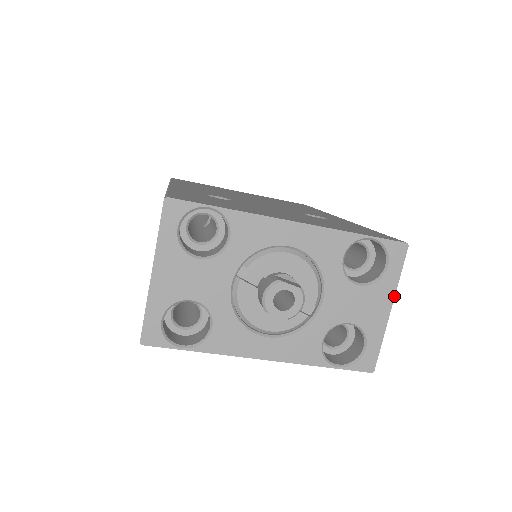
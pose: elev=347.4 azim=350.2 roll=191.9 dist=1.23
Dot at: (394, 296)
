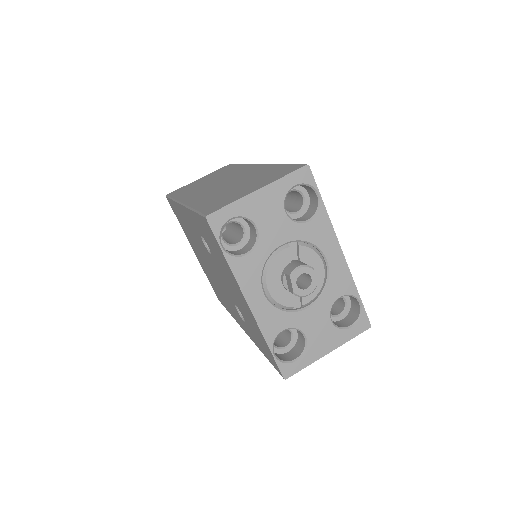
Dot at: occluded
